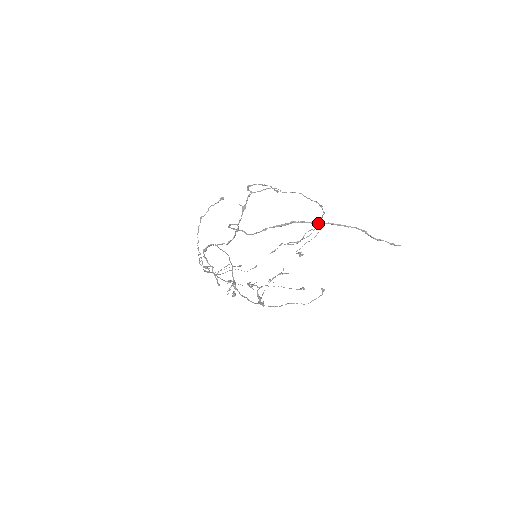
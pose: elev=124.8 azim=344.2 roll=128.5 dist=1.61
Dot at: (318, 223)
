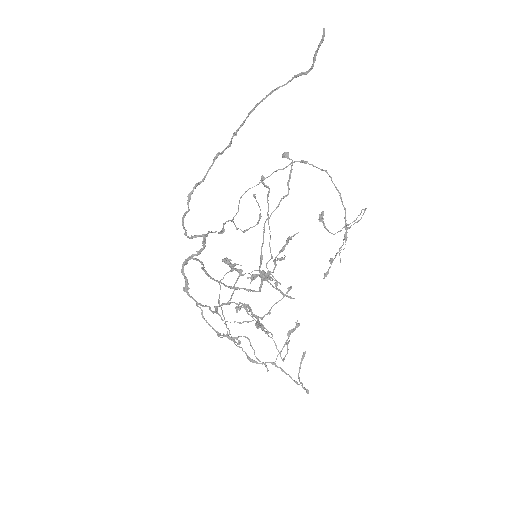
Dot at: (241, 126)
